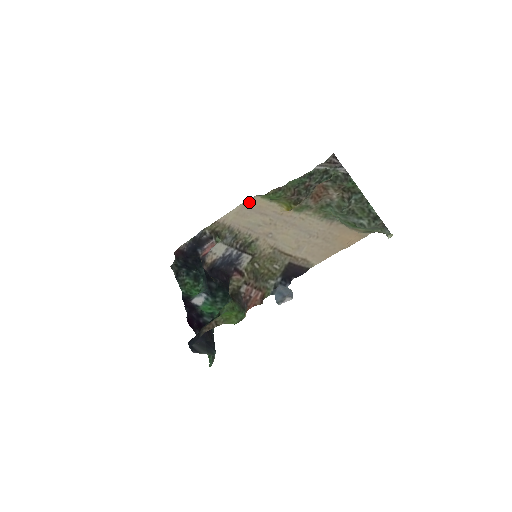
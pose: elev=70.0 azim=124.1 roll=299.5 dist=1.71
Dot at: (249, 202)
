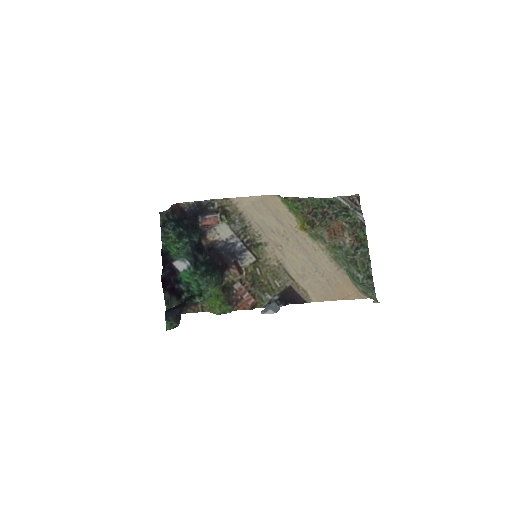
Dot at: (269, 199)
